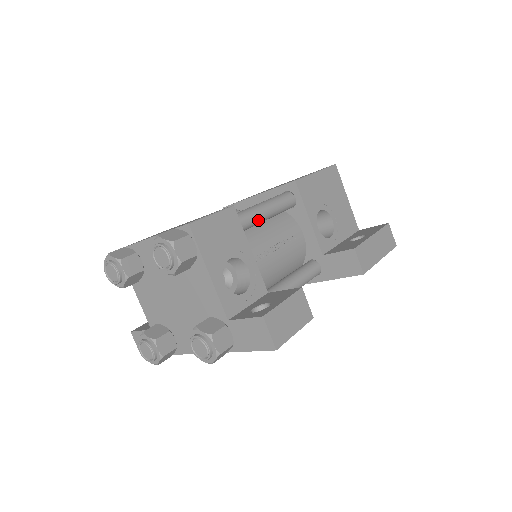
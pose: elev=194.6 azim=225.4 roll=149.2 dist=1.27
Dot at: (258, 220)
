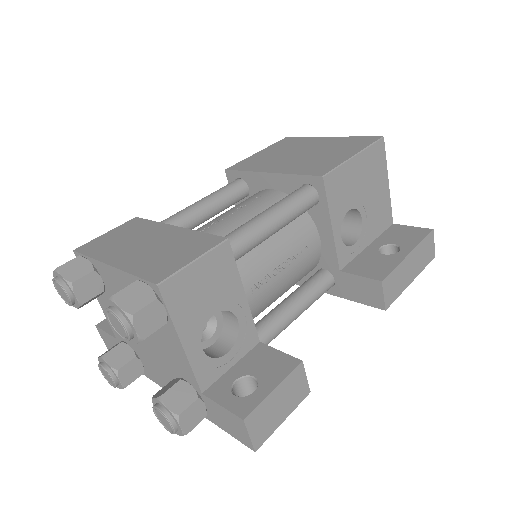
Dot at: (262, 241)
